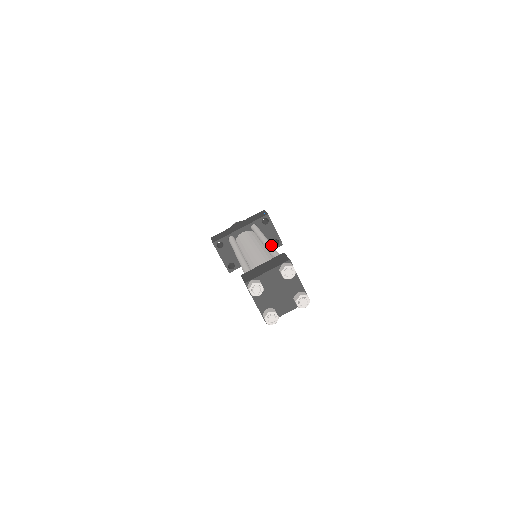
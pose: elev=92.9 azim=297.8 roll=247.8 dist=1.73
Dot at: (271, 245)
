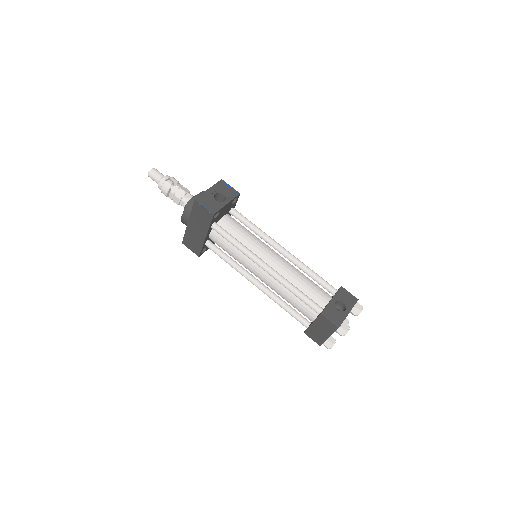
Dot at: (285, 284)
